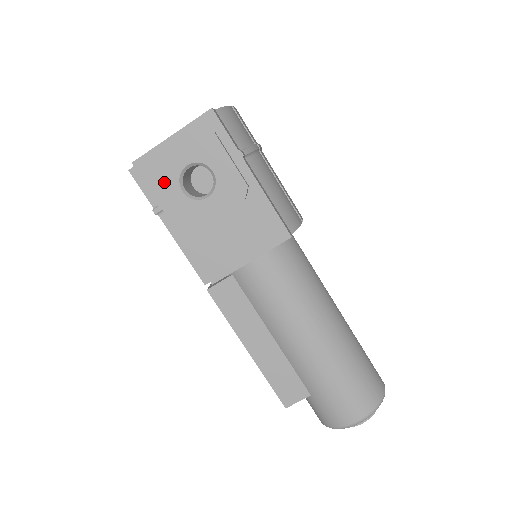
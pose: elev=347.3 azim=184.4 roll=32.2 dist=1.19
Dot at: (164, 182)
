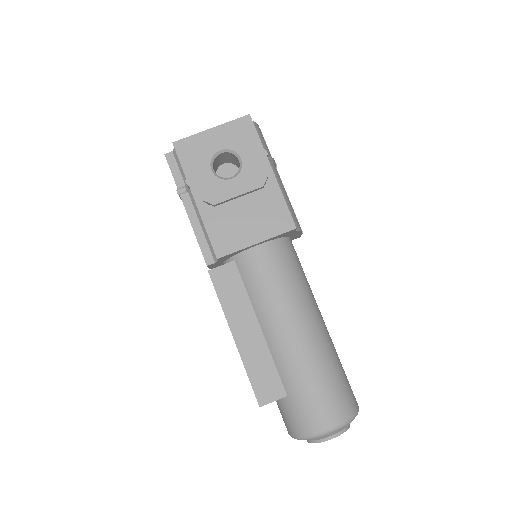
Dot at: (197, 160)
